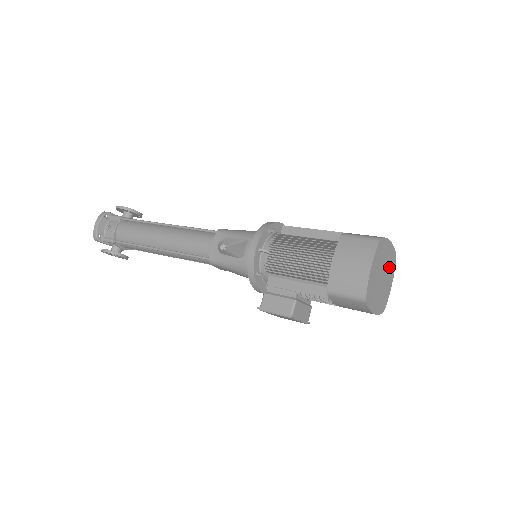
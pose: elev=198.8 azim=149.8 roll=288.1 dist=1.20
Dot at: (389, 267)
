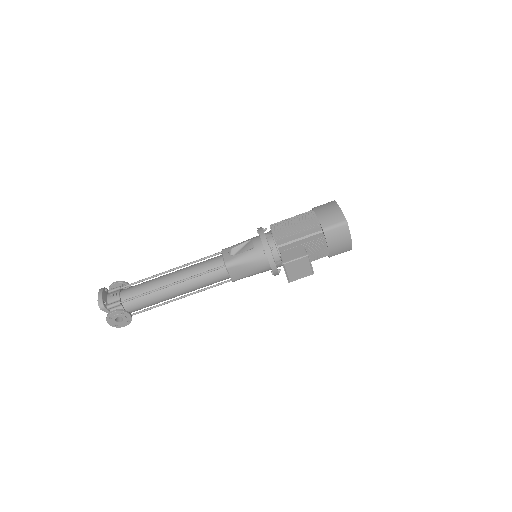
Dot at: occluded
